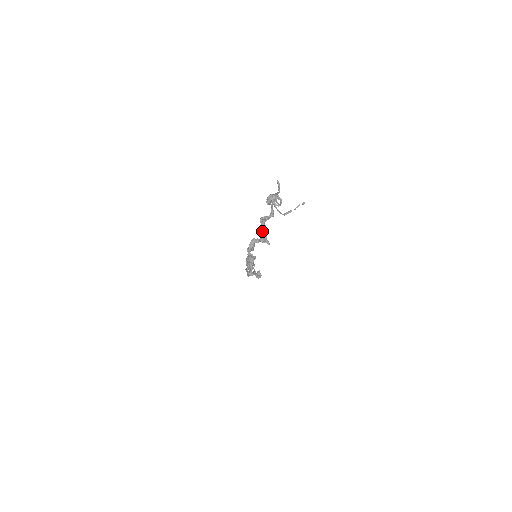
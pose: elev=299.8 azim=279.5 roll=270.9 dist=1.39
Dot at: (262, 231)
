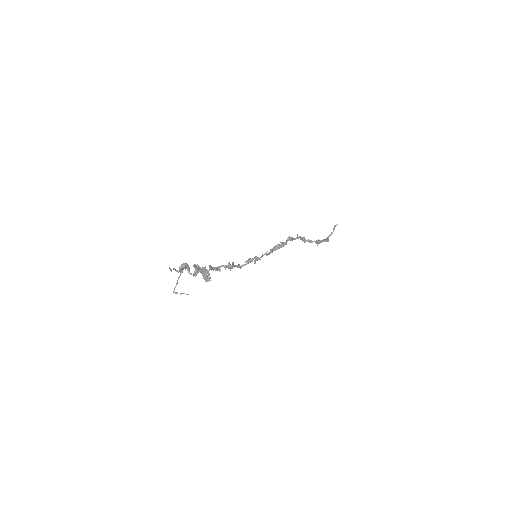
Dot at: (193, 275)
